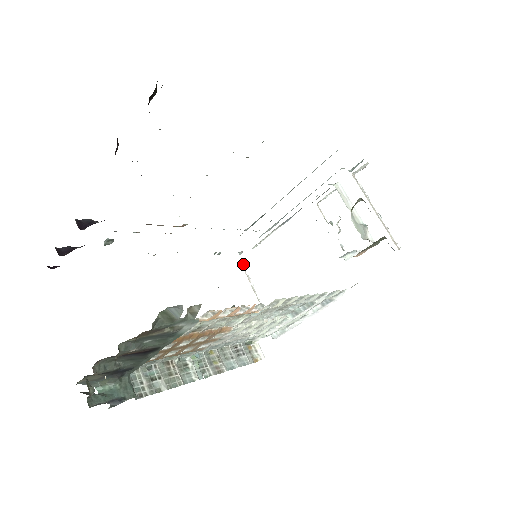
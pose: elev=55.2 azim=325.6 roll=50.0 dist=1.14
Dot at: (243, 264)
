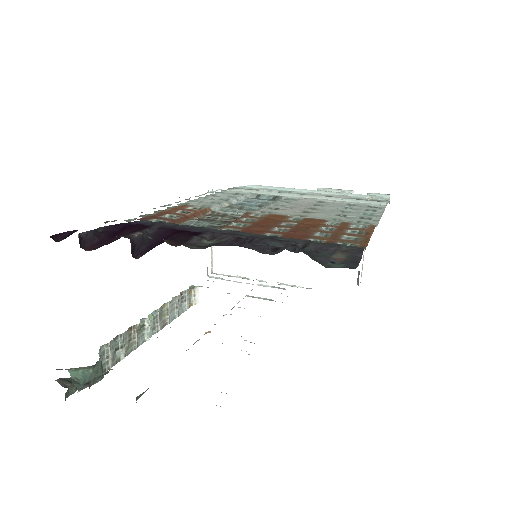
Dot at: occluded
